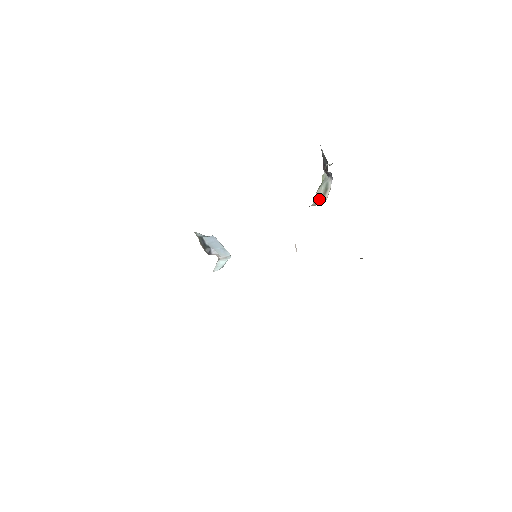
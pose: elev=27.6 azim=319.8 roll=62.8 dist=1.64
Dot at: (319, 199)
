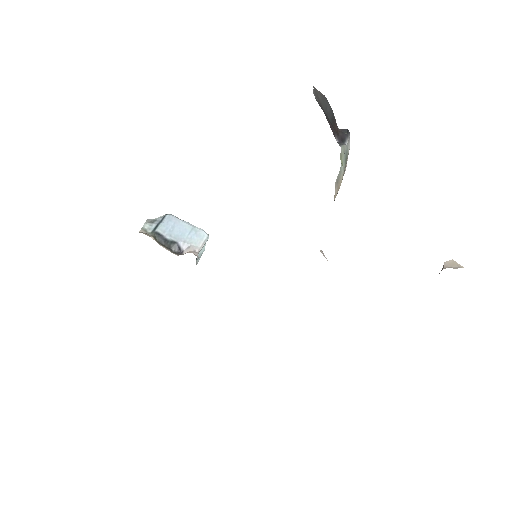
Dot at: (340, 182)
